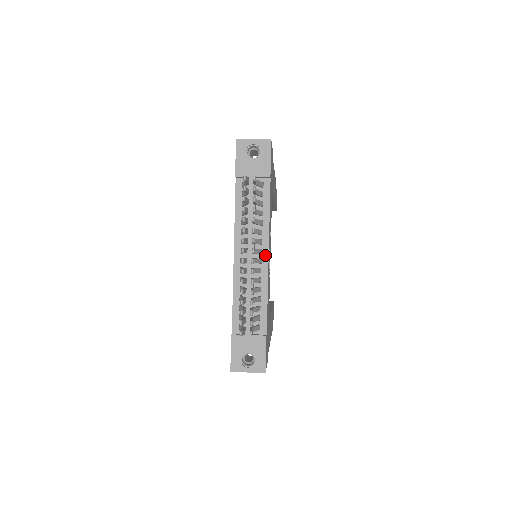
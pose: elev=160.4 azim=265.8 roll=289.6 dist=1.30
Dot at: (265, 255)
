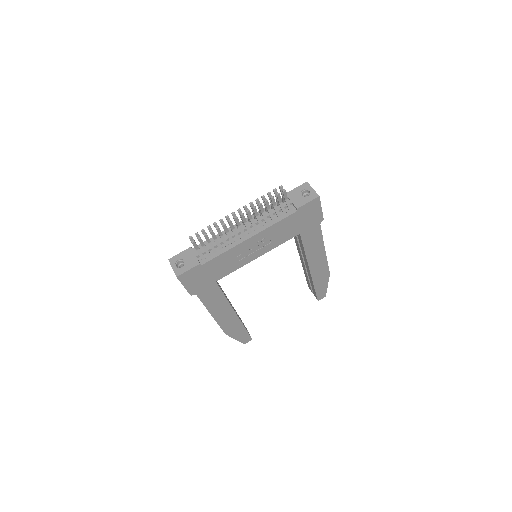
Dot at: (249, 236)
